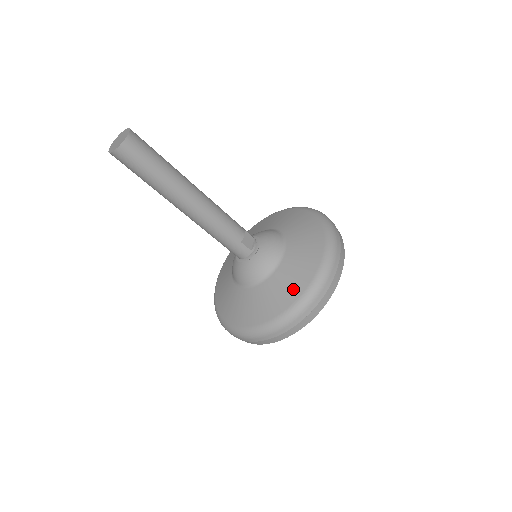
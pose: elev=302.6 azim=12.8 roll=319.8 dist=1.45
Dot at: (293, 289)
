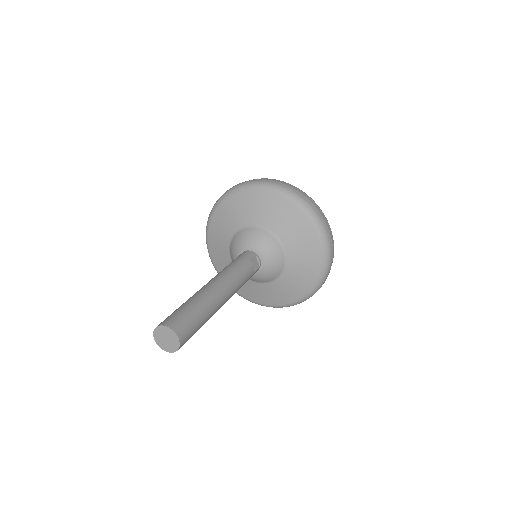
Dot at: (309, 276)
